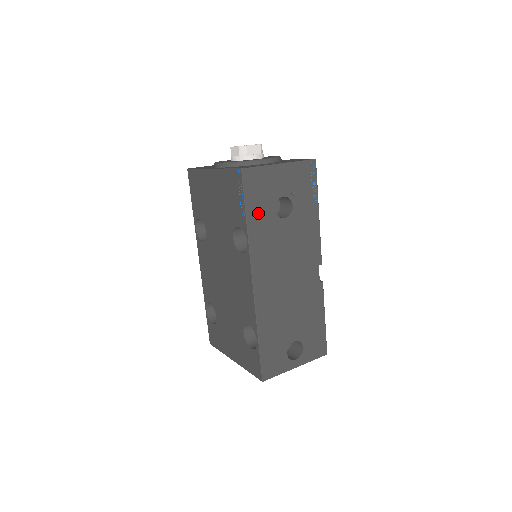
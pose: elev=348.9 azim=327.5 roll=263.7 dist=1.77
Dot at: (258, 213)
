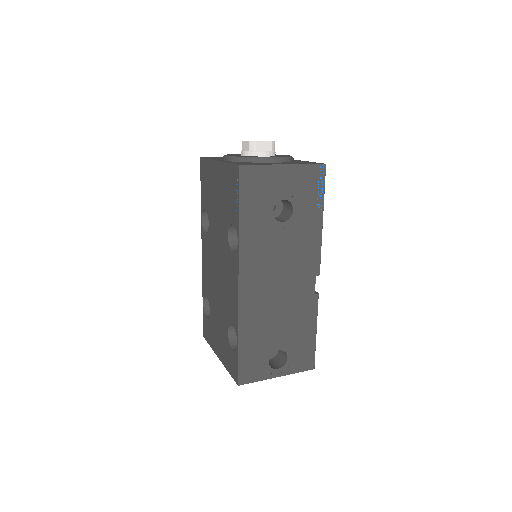
Dot at: (253, 213)
